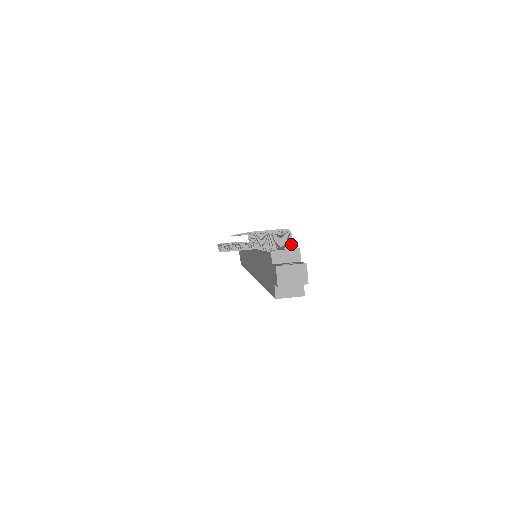
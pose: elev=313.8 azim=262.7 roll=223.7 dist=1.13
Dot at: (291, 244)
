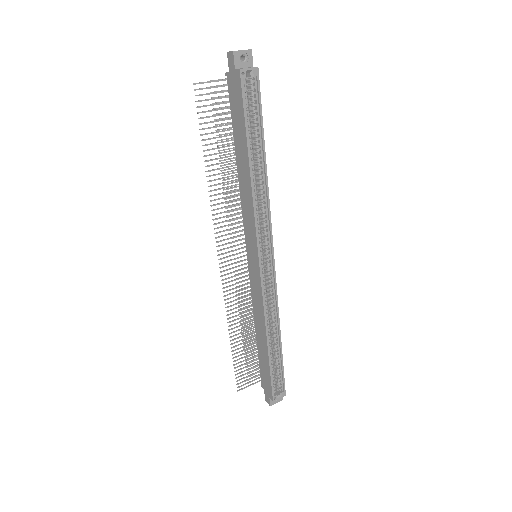
Dot at: occluded
